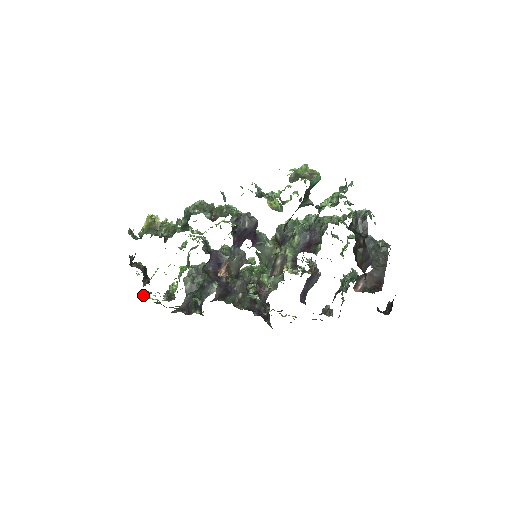
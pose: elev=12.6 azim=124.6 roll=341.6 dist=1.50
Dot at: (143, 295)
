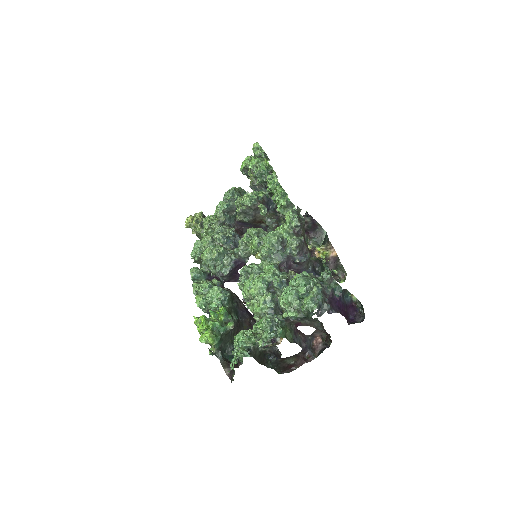
Dot at: occluded
